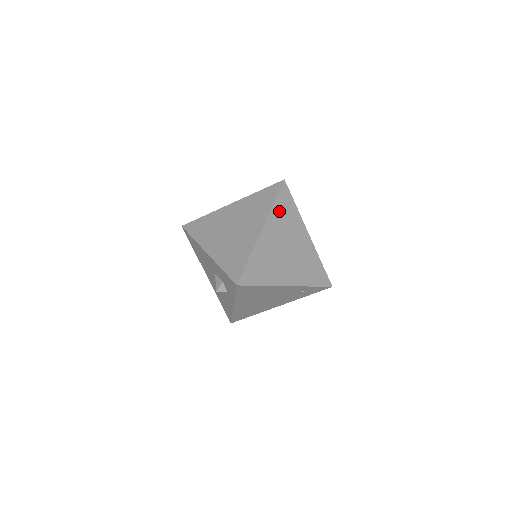
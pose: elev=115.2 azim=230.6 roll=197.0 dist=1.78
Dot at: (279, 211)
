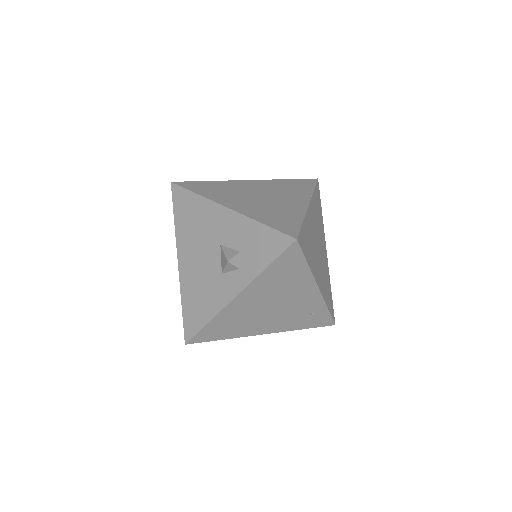
Dot at: (316, 202)
